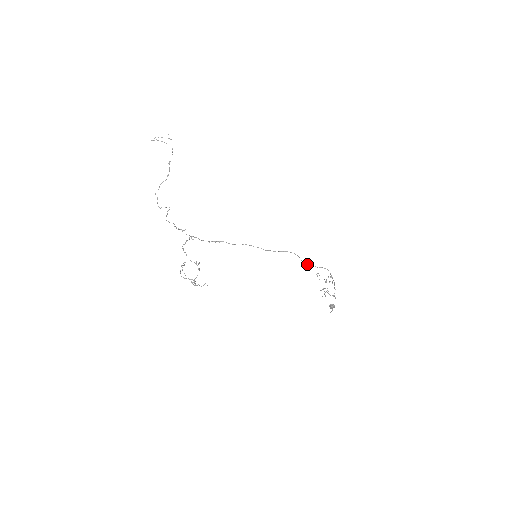
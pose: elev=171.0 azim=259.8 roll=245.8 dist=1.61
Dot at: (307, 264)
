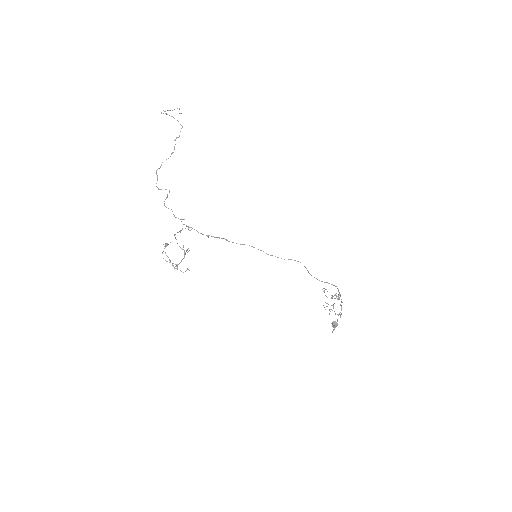
Dot at: (314, 277)
